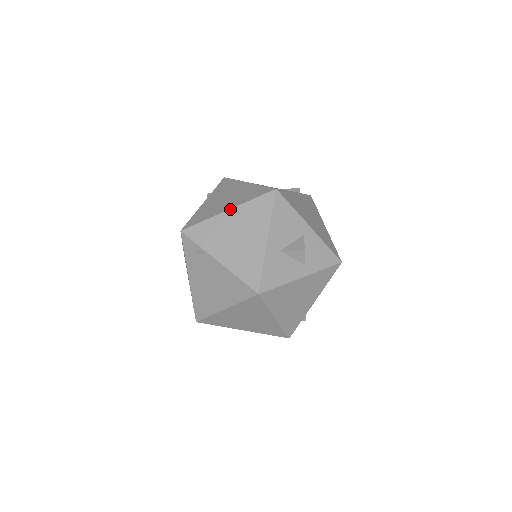
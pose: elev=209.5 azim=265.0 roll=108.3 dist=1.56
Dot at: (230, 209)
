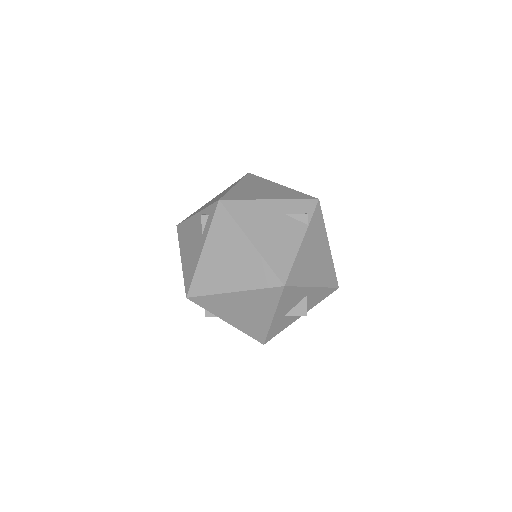
Dot at: (236, 292)
